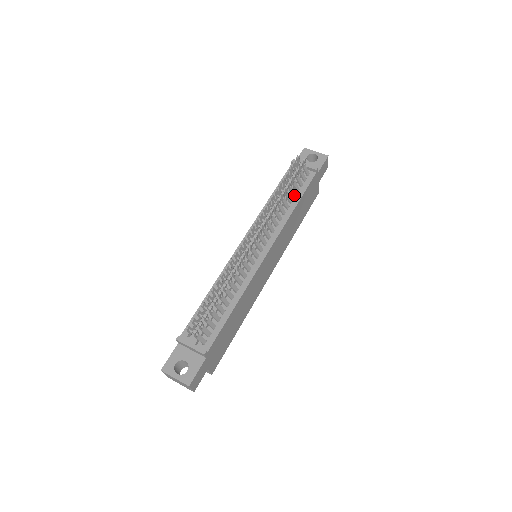
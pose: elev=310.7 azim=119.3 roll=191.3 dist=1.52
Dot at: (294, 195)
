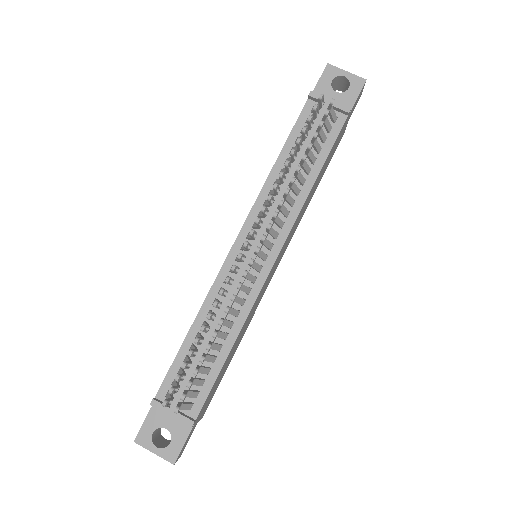
Dot at: (313, 160)
